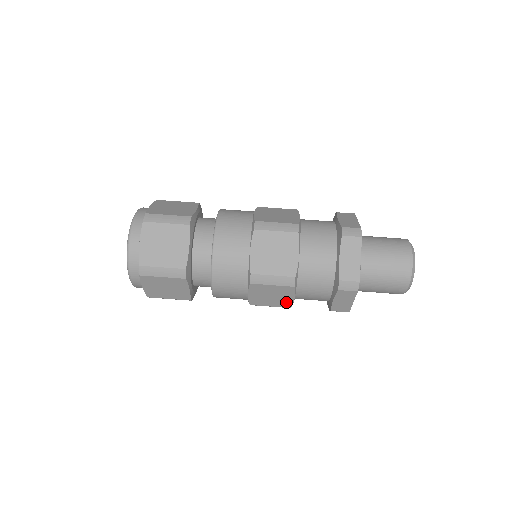
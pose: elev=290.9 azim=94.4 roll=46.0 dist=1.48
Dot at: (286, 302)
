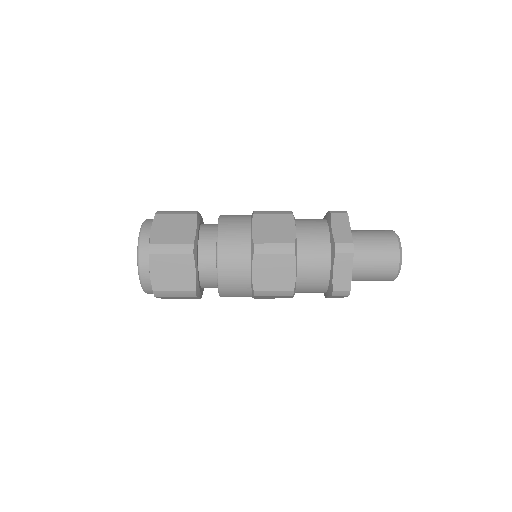
Dot at: occluded
